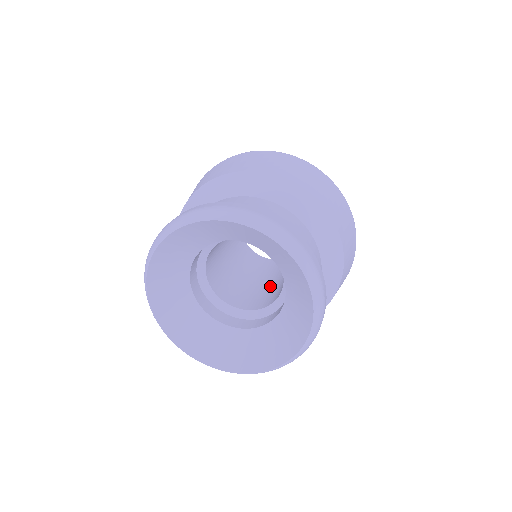
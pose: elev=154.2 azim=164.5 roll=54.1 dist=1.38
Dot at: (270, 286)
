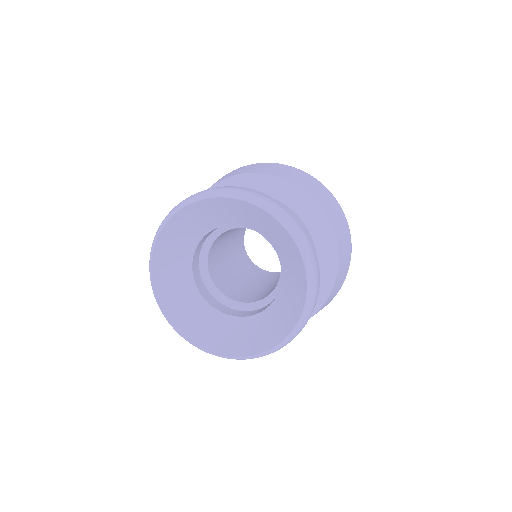
Dot at: (276, 284)
